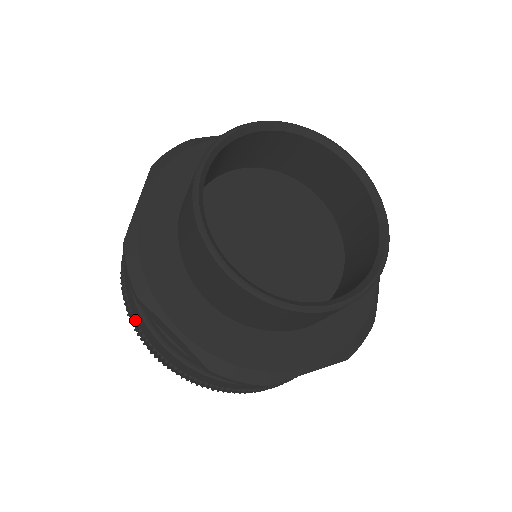
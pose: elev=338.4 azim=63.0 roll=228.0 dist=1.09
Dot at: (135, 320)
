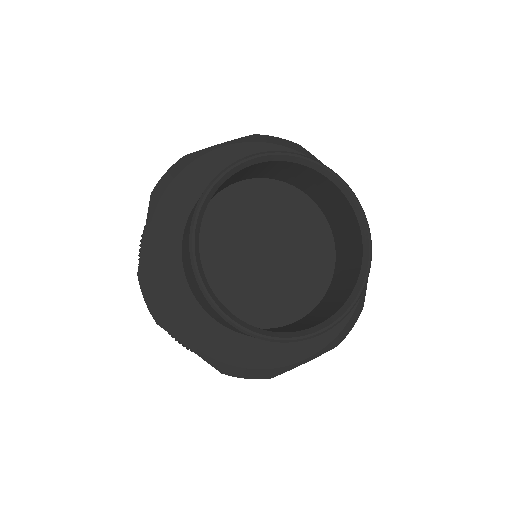
Dot at: occluded
